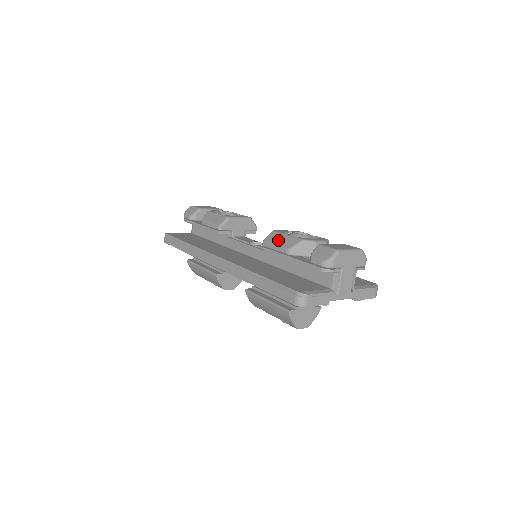
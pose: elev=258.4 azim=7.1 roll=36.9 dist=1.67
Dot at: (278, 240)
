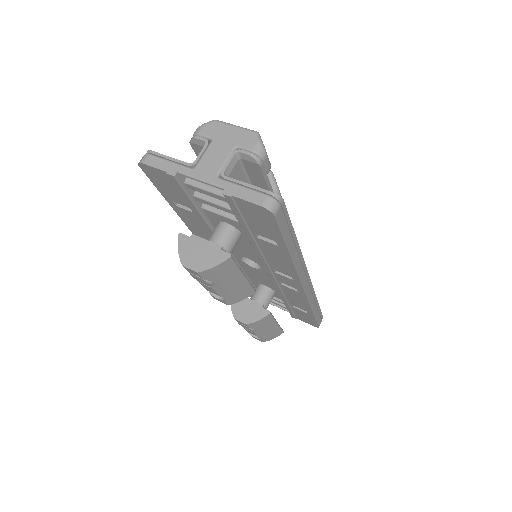
Dot at: occluded
